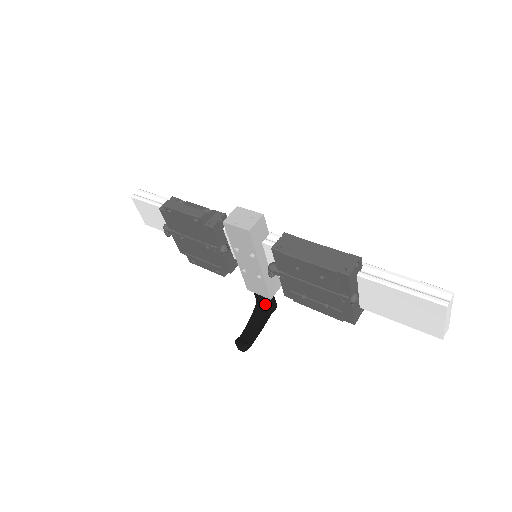
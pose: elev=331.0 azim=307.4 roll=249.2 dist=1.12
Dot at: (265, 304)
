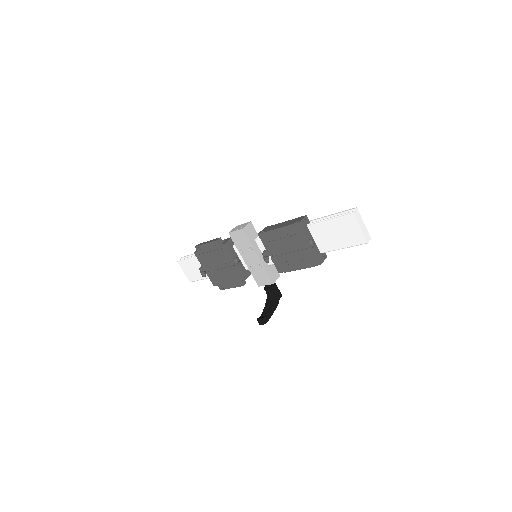
Dot at: (272, 291)
